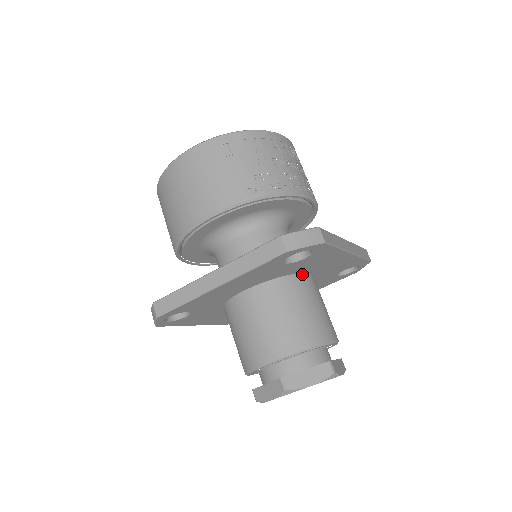
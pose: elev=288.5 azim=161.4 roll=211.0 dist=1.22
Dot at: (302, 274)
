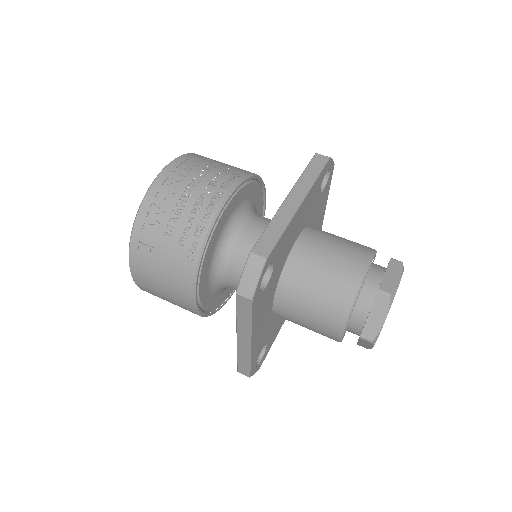
Dot at: (292, 251)
